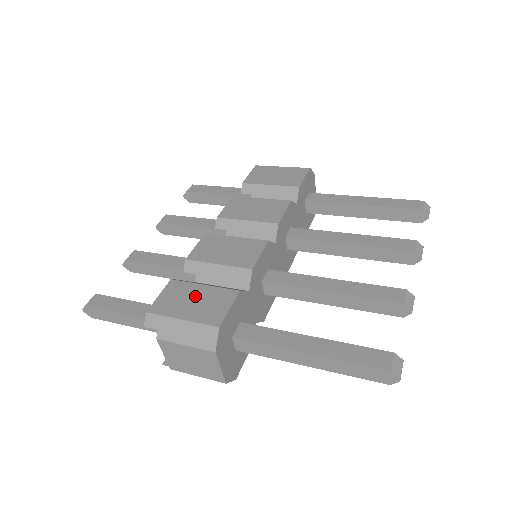
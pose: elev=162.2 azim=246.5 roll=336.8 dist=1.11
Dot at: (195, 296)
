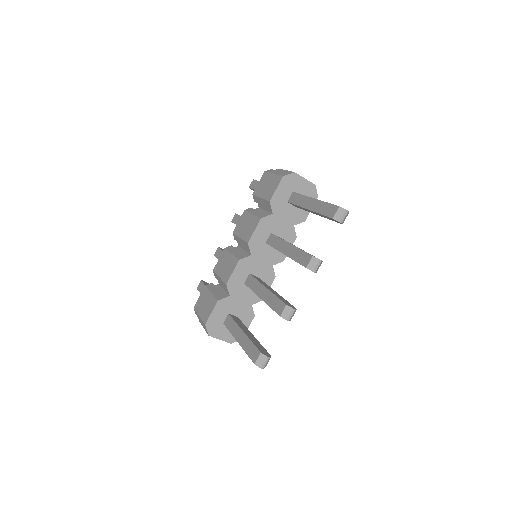
Dot at: (206, 301)
